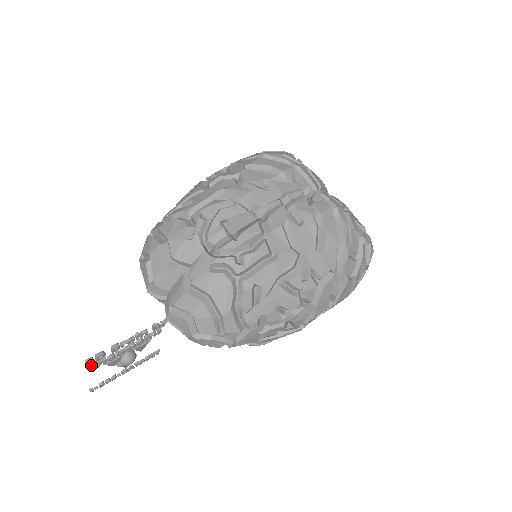
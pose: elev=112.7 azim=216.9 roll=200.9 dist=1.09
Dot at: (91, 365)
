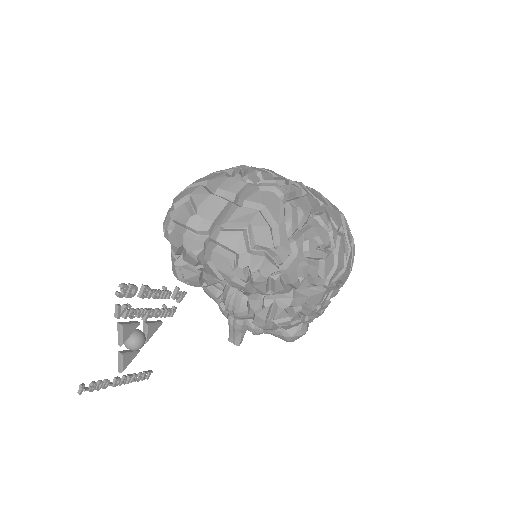
Dot at: (117, 304)
